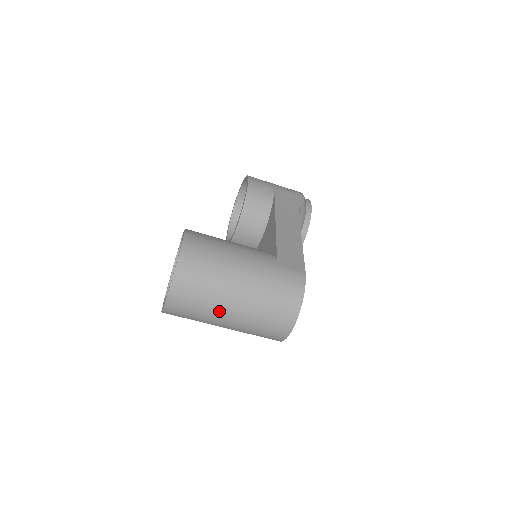
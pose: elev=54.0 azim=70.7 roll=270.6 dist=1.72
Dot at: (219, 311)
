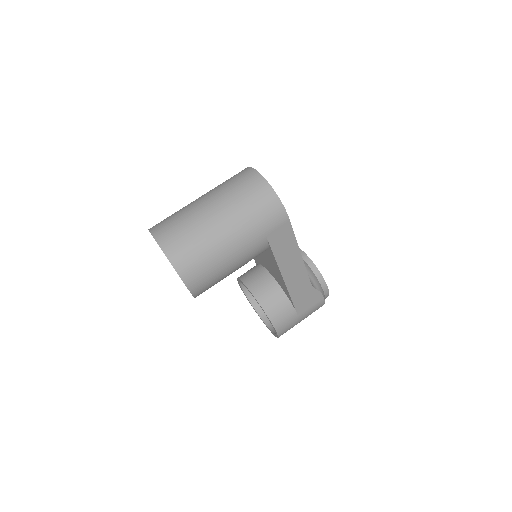
Dot at: (196, 209)
